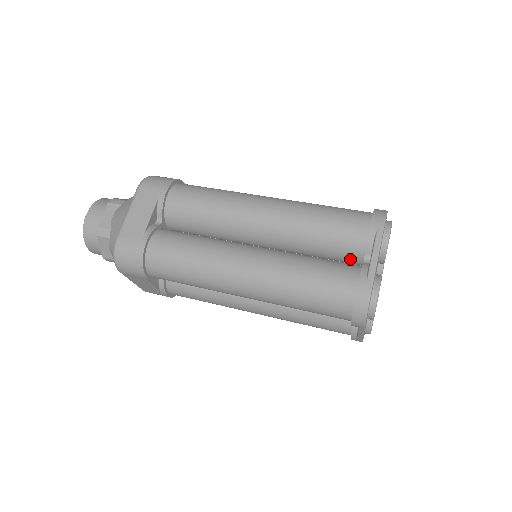
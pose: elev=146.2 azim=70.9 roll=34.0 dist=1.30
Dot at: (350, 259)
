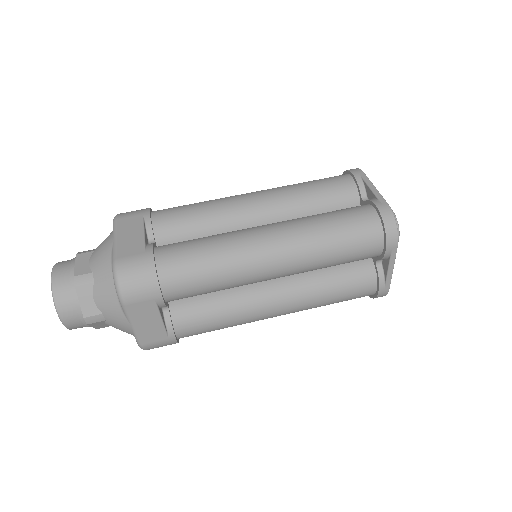
Dot at: occluded
